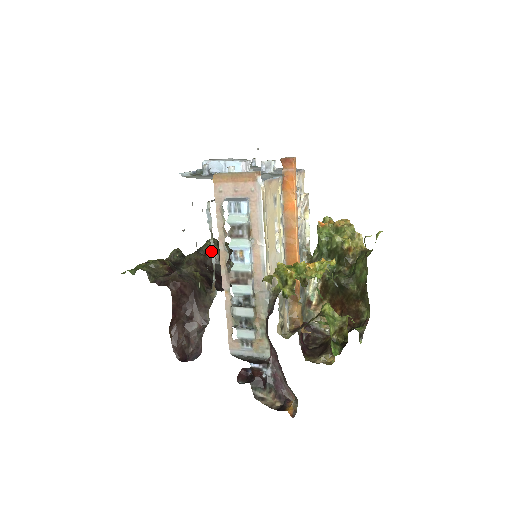
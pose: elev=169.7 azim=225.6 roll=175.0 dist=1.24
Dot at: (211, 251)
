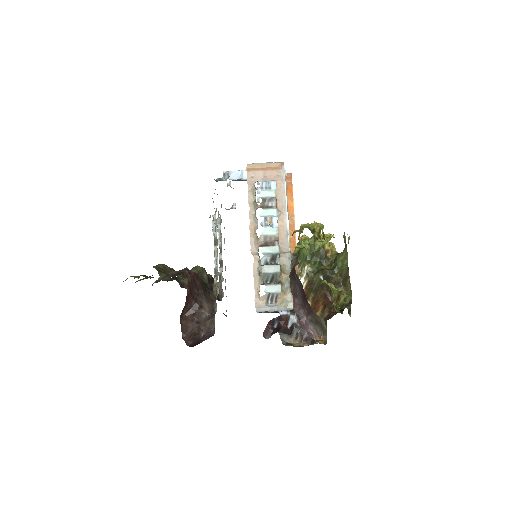
Dot at: occluded
